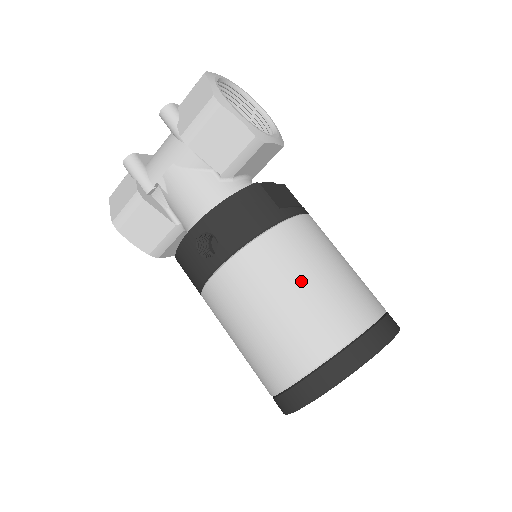
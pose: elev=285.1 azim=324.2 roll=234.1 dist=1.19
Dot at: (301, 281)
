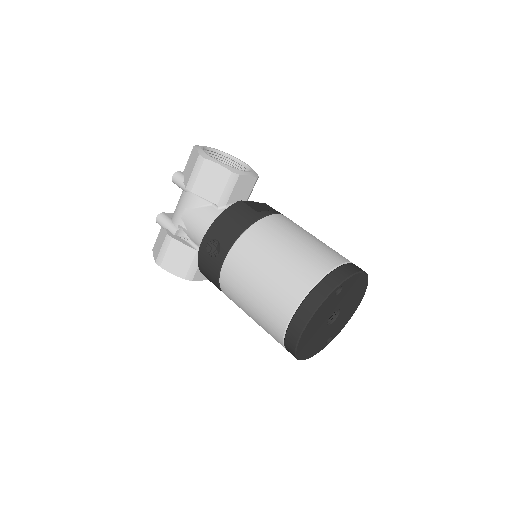
Dot at: (278, 250)
